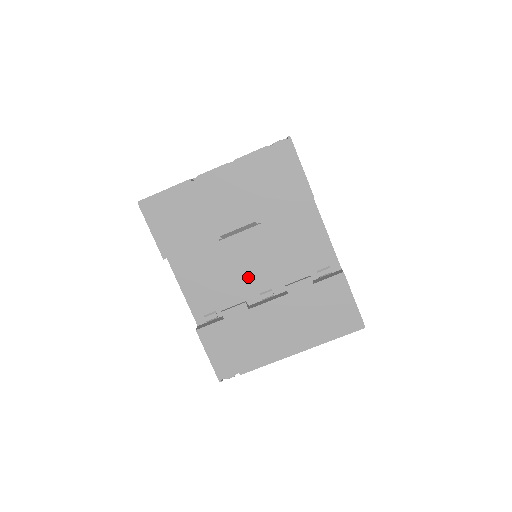
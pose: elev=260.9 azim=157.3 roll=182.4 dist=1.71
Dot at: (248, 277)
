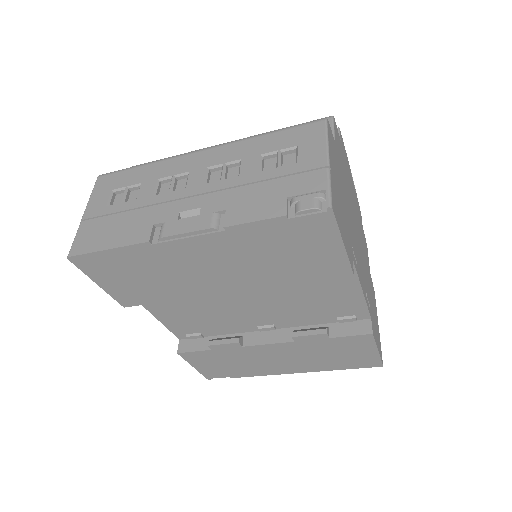
Dot at: (243, 314)
